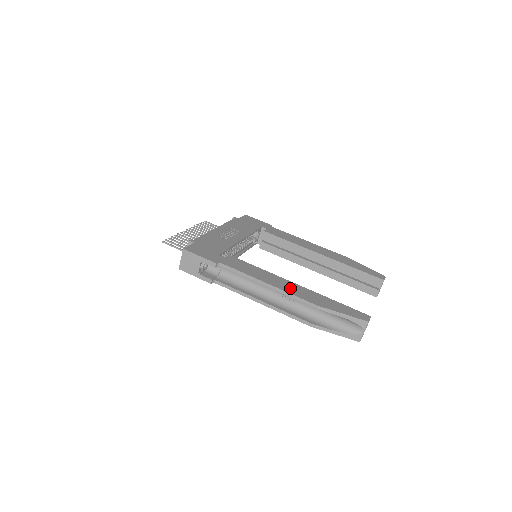
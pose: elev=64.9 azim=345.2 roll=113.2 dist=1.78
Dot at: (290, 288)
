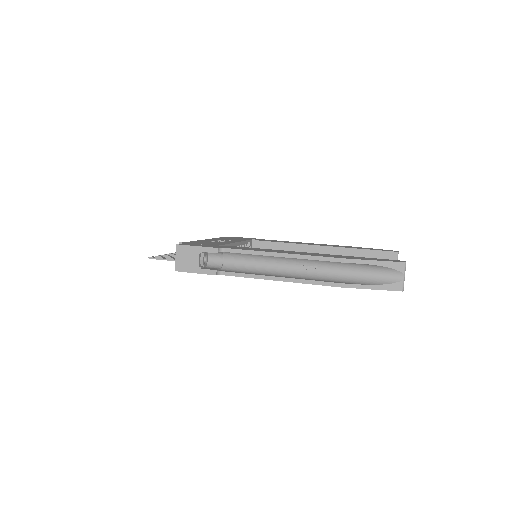
Dot at: (307, 254)
